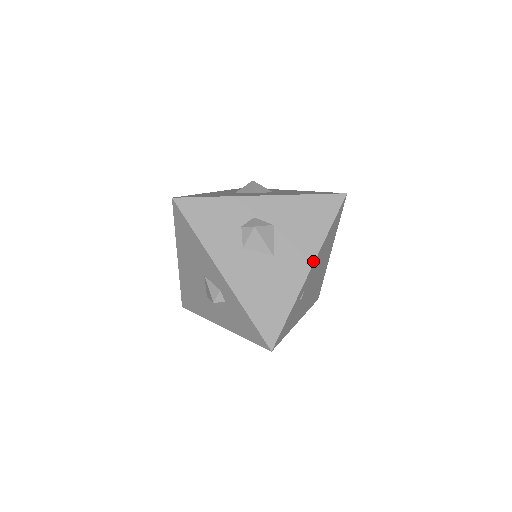
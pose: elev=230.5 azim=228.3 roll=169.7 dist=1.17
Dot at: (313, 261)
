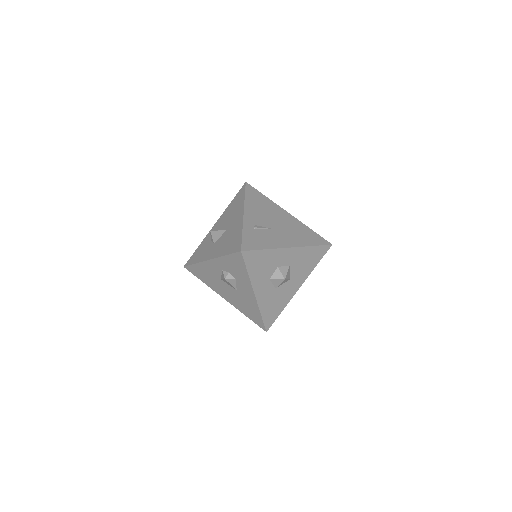
Dot at: (243, 210)
